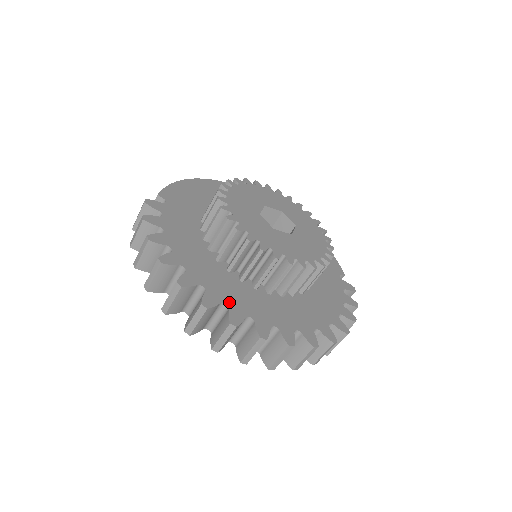
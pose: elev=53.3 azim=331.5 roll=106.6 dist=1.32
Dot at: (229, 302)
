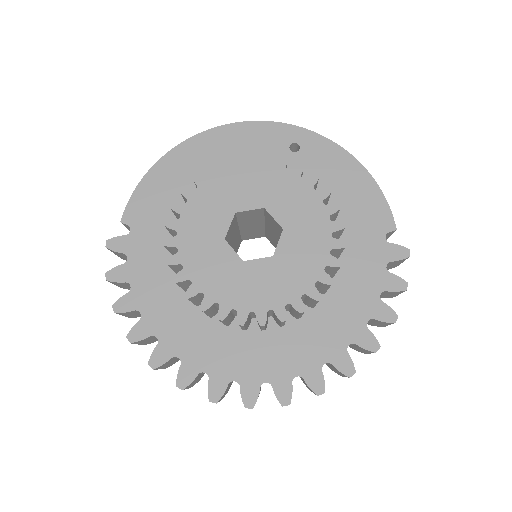
Dot at: (209, 368)
